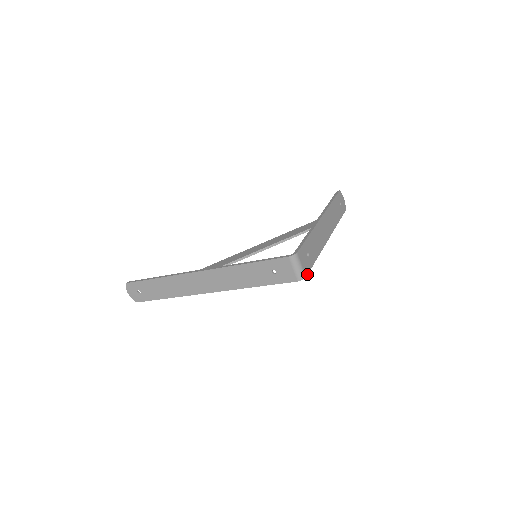
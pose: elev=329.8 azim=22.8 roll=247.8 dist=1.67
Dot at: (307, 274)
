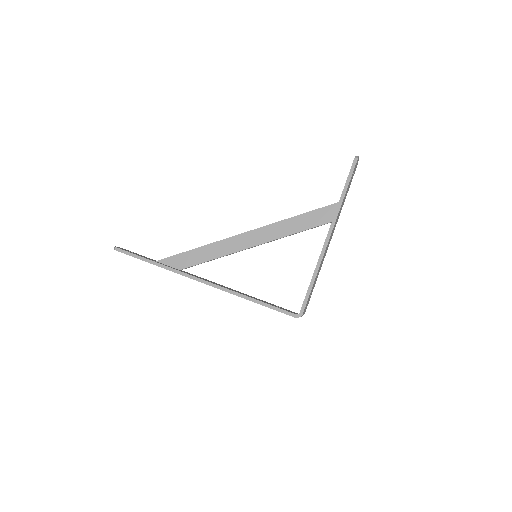
Dot at: occluded
